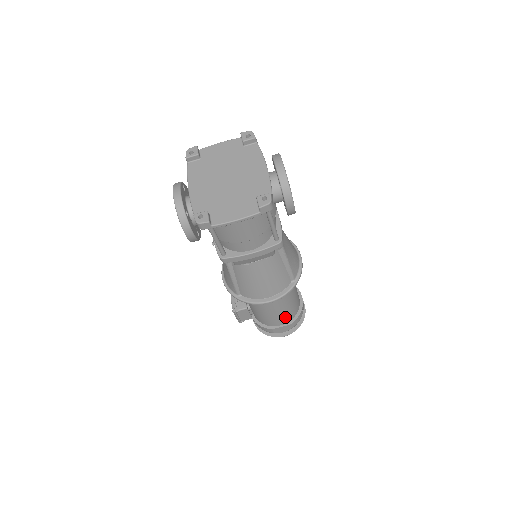
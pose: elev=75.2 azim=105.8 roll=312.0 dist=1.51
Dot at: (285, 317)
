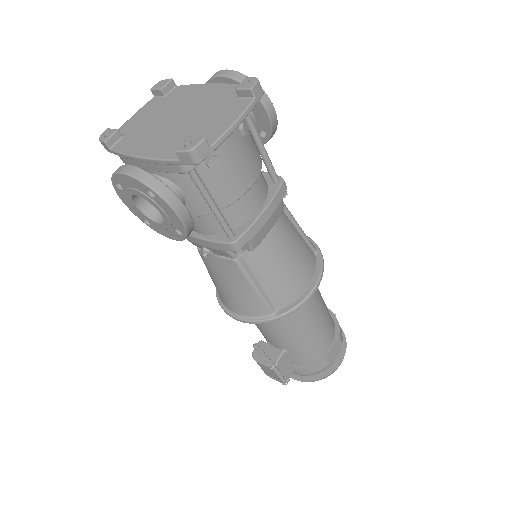
Dot at: (329, 328)
